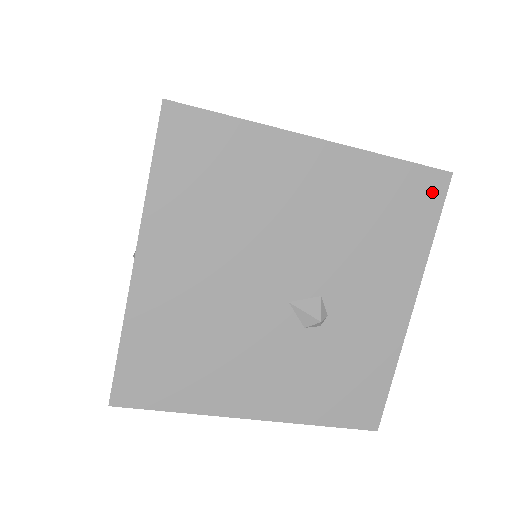
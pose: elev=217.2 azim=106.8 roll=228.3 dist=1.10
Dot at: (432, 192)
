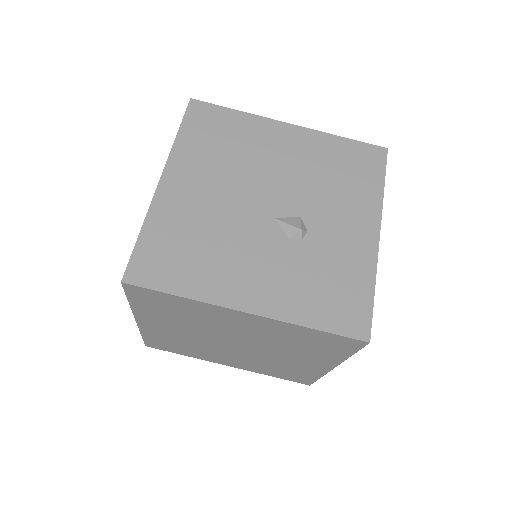
Dot at: (375, 158)
